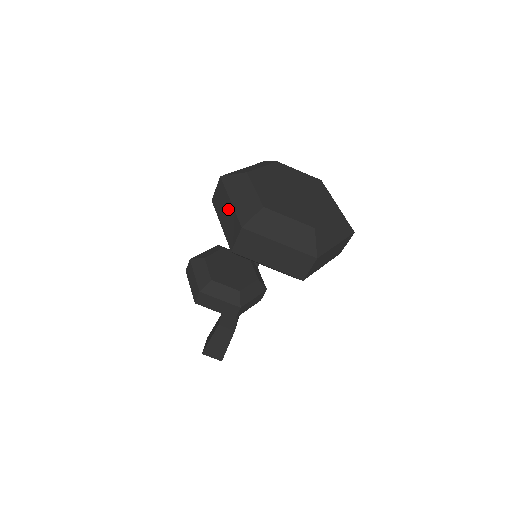
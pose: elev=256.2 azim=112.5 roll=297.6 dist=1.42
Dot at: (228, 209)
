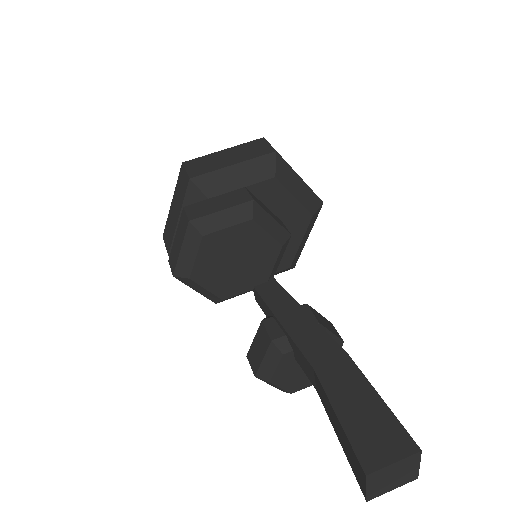
Dot at: (174, 203)
